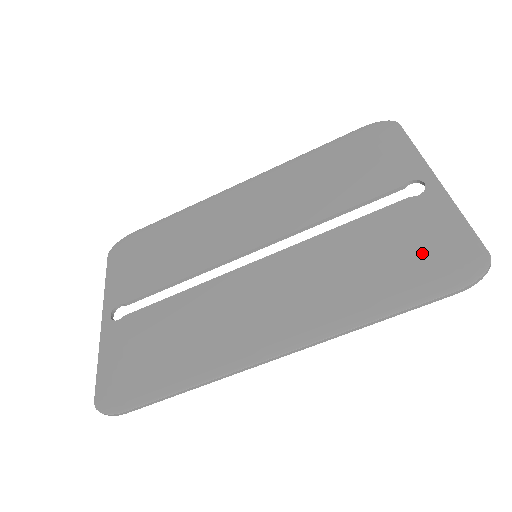
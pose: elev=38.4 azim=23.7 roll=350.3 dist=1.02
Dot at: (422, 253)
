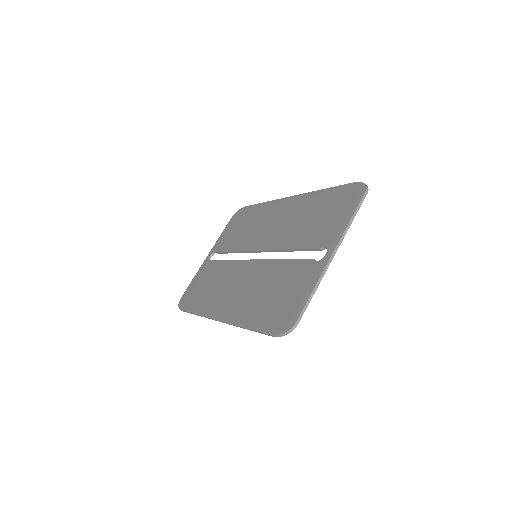
Dot at: (283, 302)
